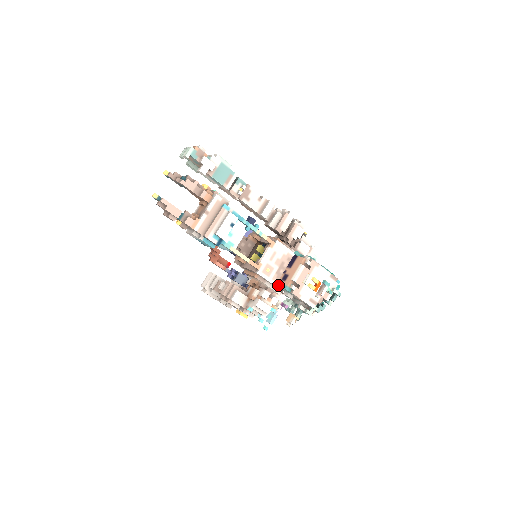
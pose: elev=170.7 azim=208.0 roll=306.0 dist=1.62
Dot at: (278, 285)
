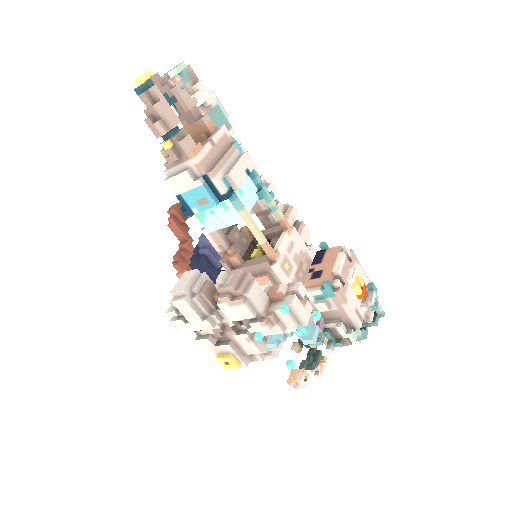
Dot at: occluded
